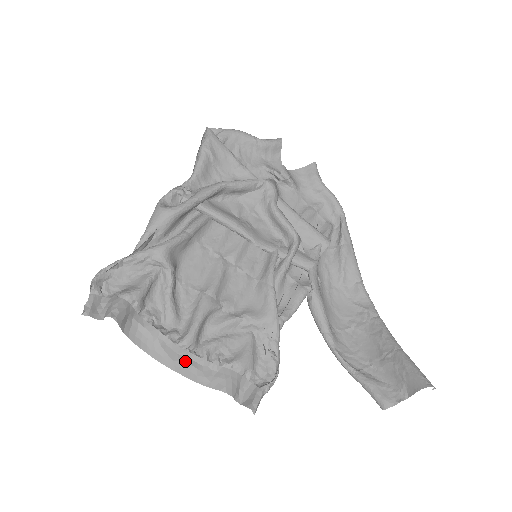
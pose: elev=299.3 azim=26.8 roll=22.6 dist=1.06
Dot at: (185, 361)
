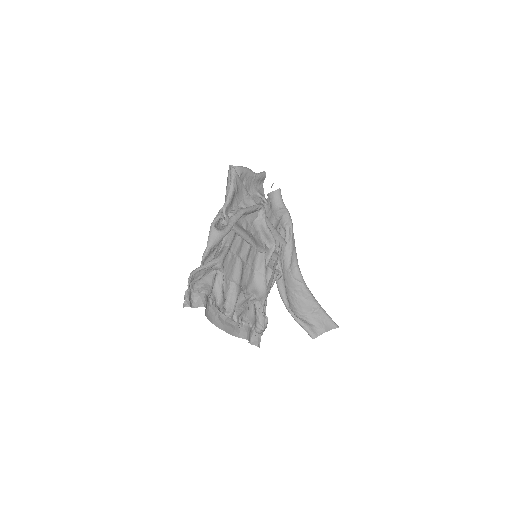
Dot at: (228, 325)
